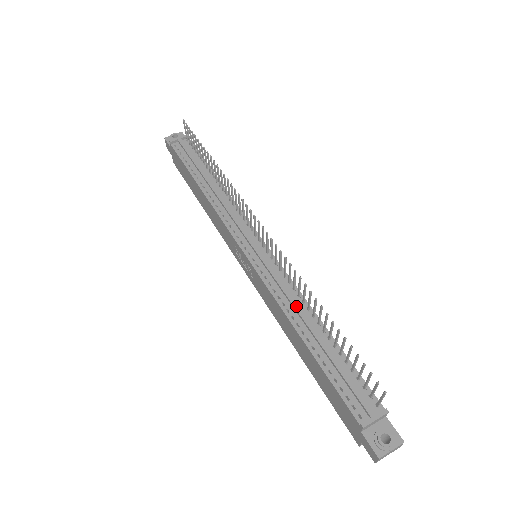
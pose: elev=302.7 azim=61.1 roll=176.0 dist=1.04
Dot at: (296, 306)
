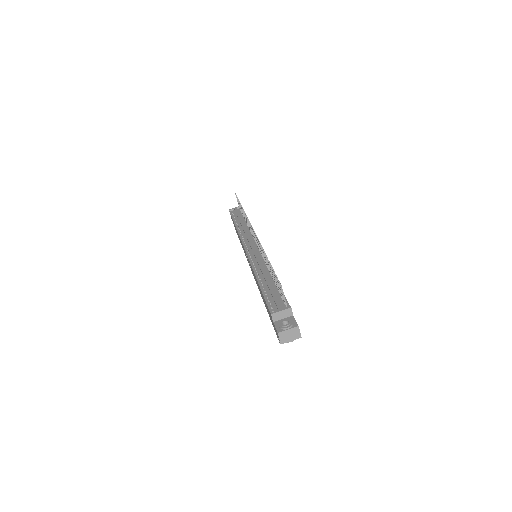
Dot at: (261, 268)
